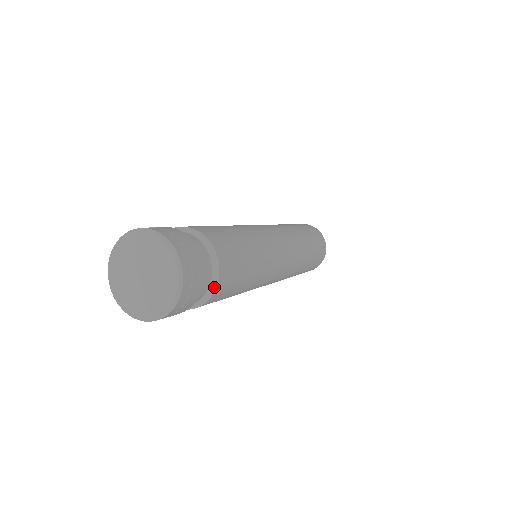
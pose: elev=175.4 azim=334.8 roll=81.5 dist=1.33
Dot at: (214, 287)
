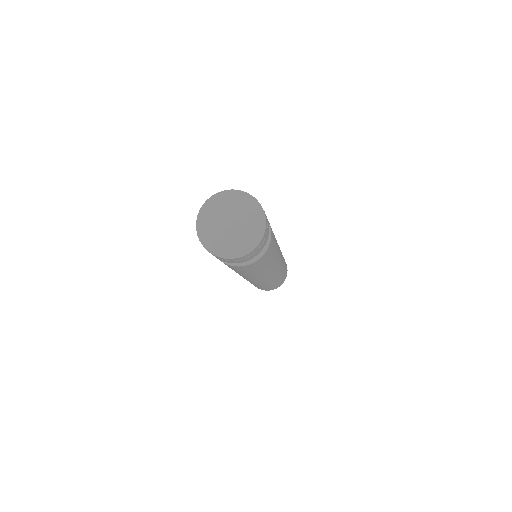
Dot at: (260, 256)
